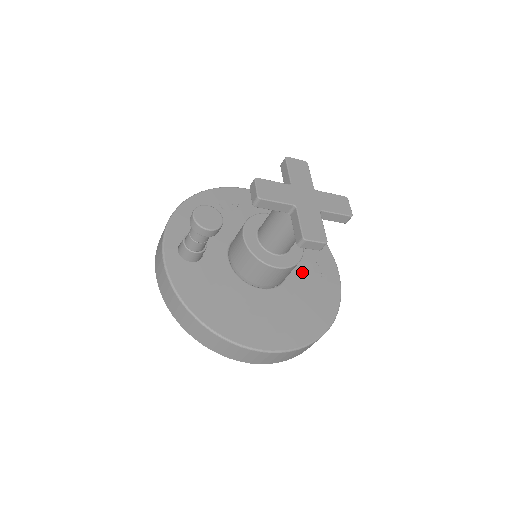
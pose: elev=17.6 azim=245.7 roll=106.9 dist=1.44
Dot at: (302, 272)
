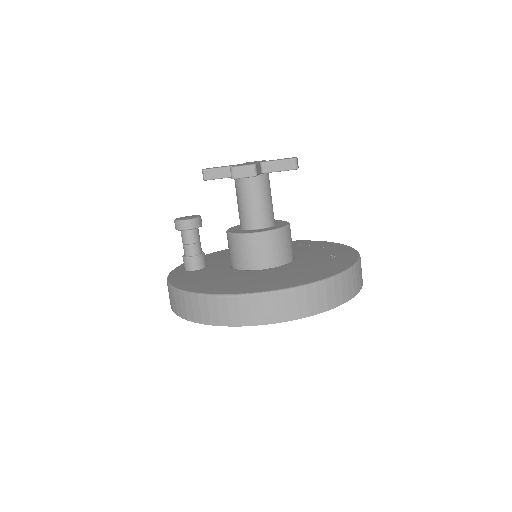
Dot at: (309, 259)
